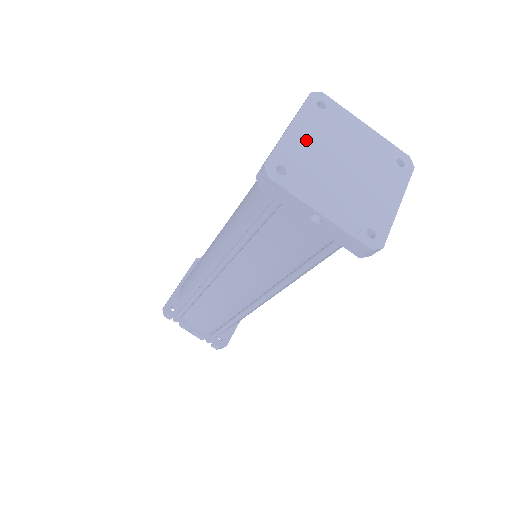
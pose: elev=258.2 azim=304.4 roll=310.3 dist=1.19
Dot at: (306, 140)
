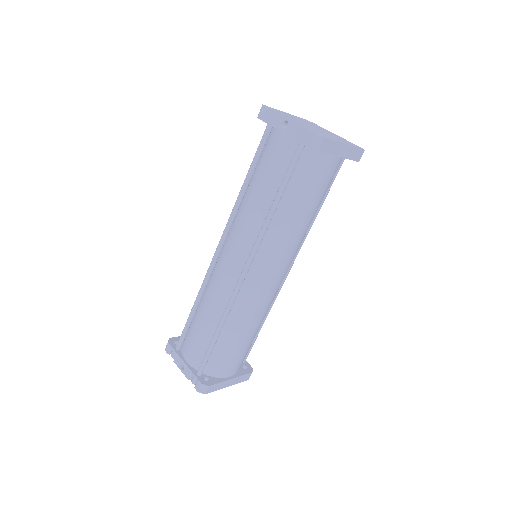
Dot at: occluded
